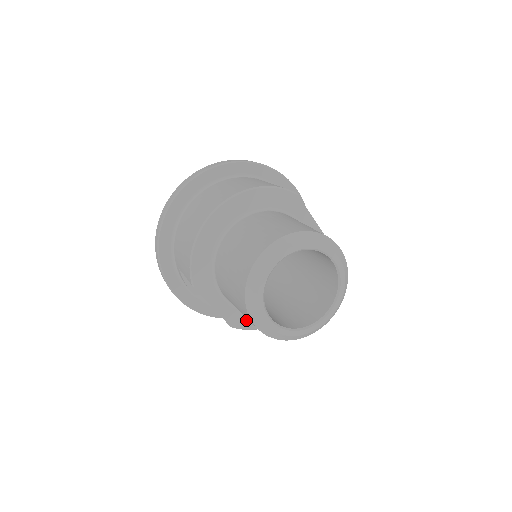
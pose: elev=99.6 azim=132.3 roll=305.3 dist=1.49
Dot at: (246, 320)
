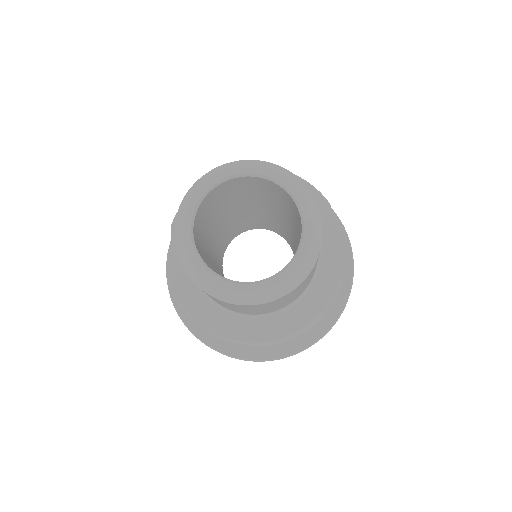
Dot at: (198, 305)
